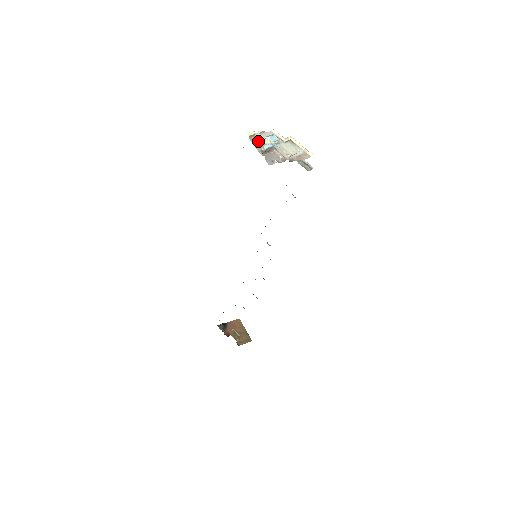
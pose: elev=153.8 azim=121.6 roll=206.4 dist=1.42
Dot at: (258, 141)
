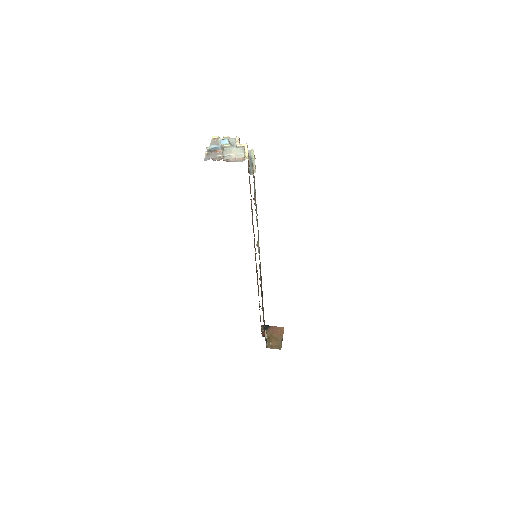
Dot at: (217, 143)
